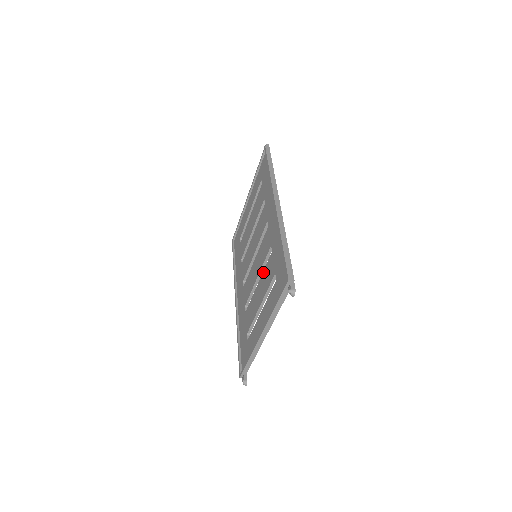
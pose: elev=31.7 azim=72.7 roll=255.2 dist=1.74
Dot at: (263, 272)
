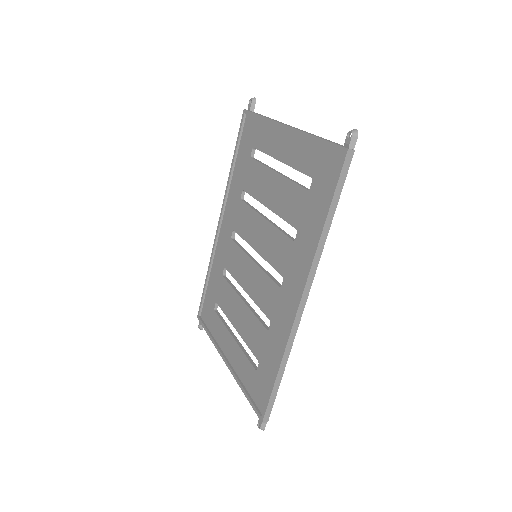
Dot at: (252, 314)
